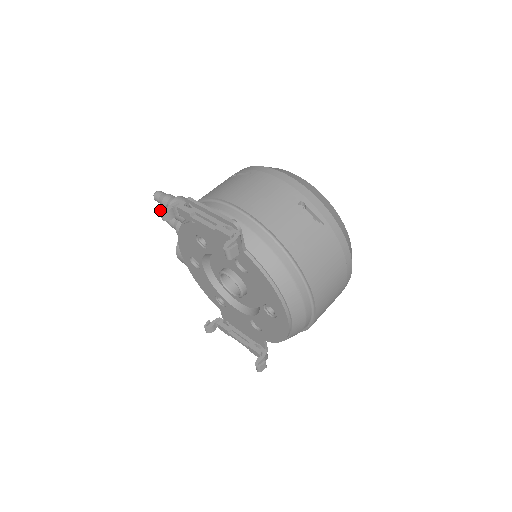
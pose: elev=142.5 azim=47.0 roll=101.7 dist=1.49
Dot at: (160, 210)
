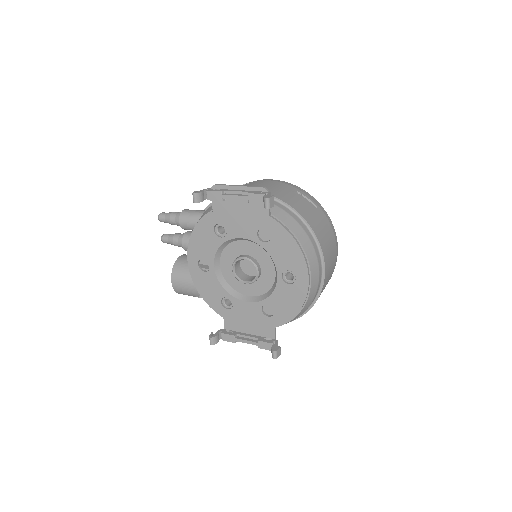
Dot at: (193, 193)
